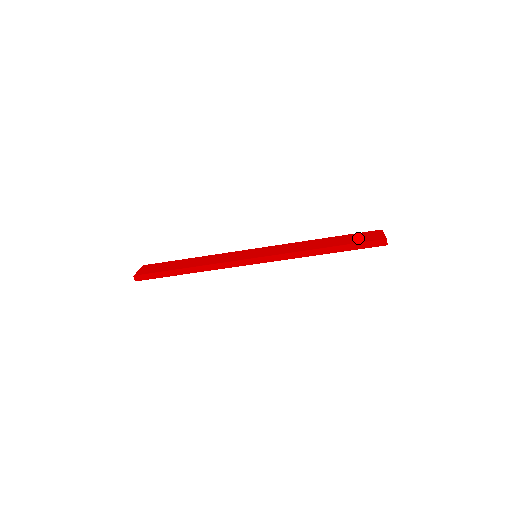
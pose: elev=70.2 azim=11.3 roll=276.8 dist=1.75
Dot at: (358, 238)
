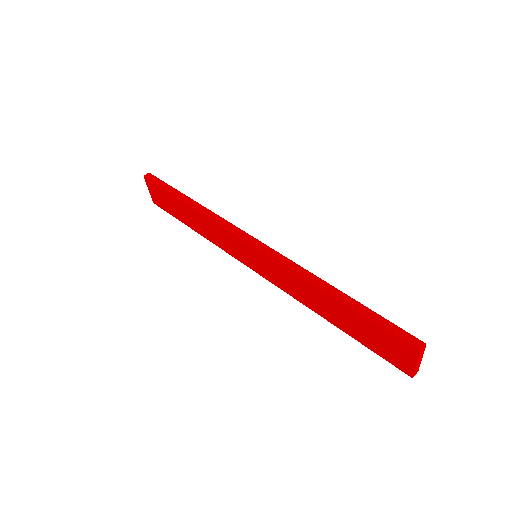
Dot at: occluded
